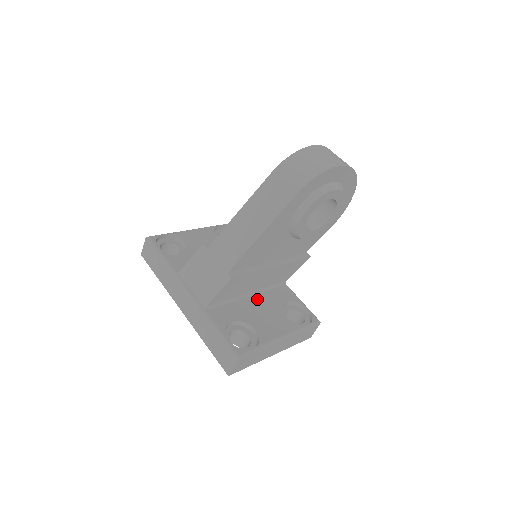
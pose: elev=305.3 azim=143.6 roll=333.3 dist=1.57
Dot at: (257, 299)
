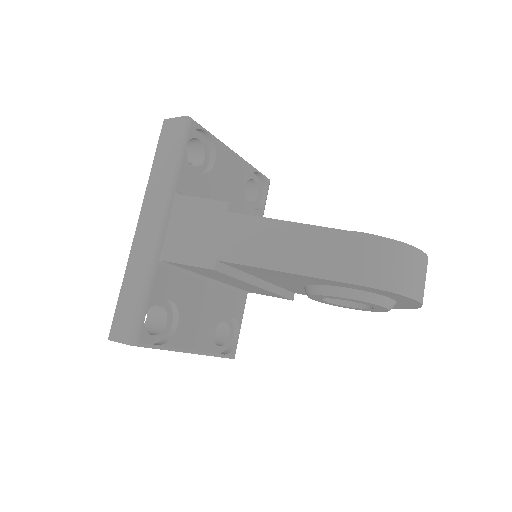
Dot at: (211, 290)
